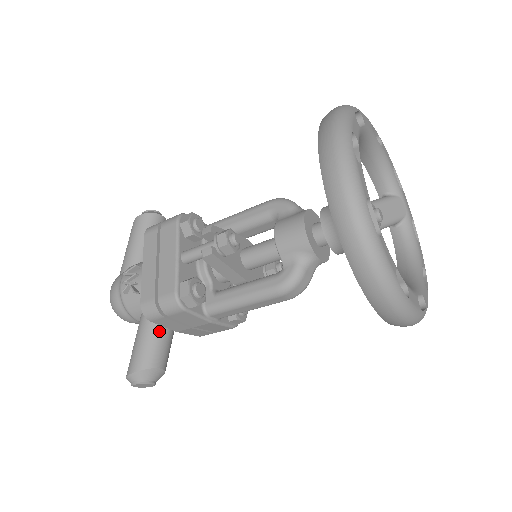
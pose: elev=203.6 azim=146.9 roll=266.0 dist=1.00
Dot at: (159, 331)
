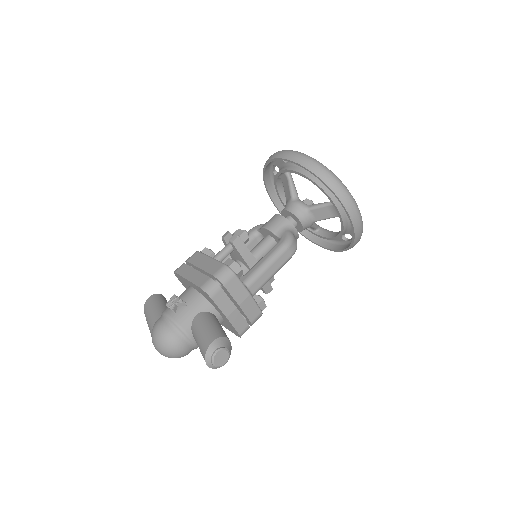
Dot at: (214, 320)
